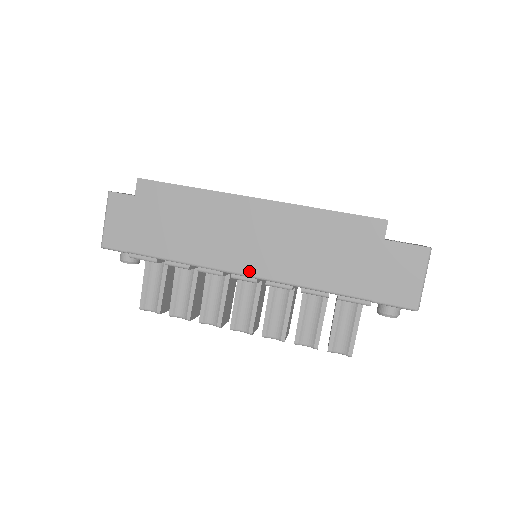
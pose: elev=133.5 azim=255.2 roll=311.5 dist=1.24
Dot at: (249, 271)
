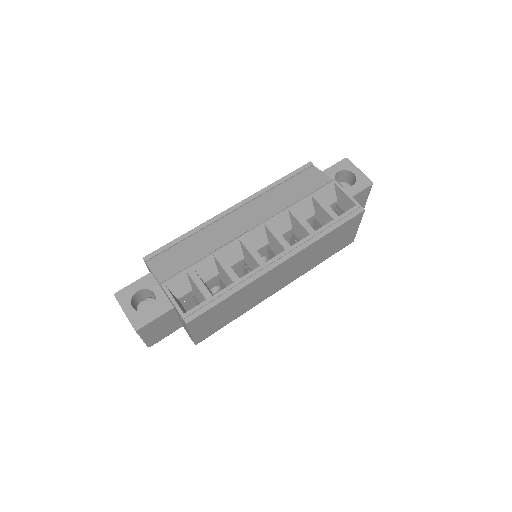
Dot at: (283, 287)
